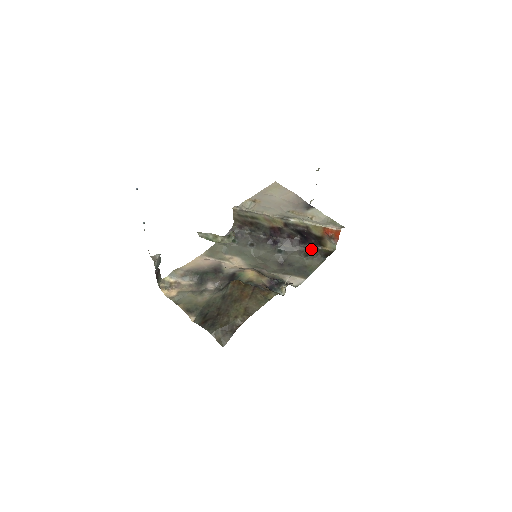
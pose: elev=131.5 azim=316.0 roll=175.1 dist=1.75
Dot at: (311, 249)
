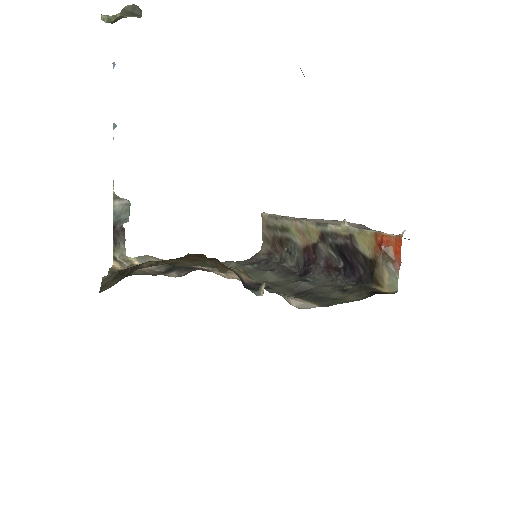
Dot at: (356, 286)
